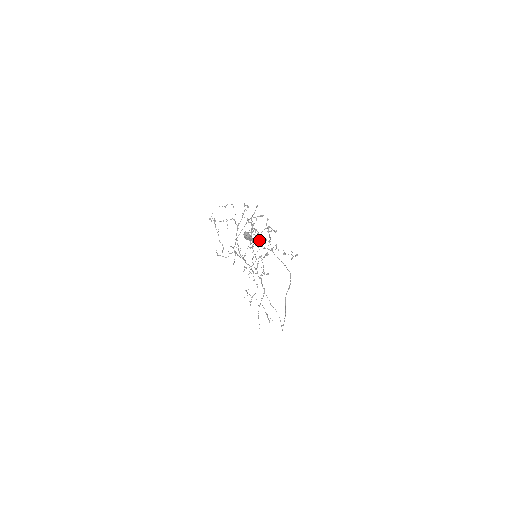
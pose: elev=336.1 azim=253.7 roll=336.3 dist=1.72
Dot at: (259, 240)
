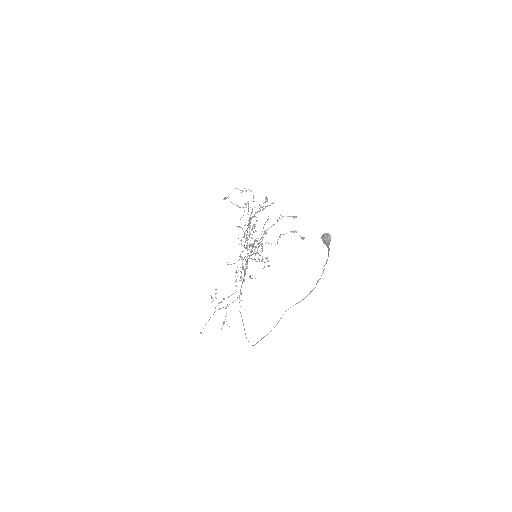
Dot at: occluded
